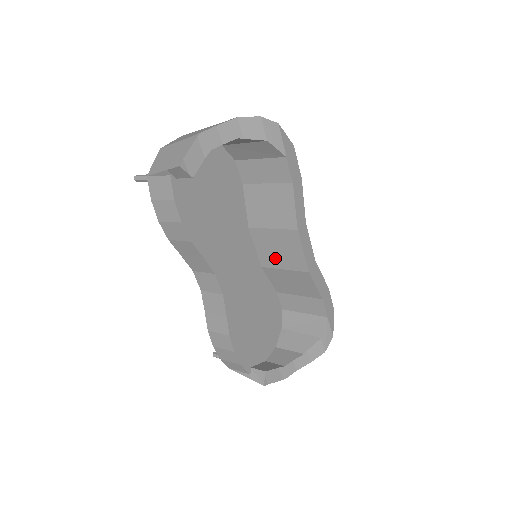
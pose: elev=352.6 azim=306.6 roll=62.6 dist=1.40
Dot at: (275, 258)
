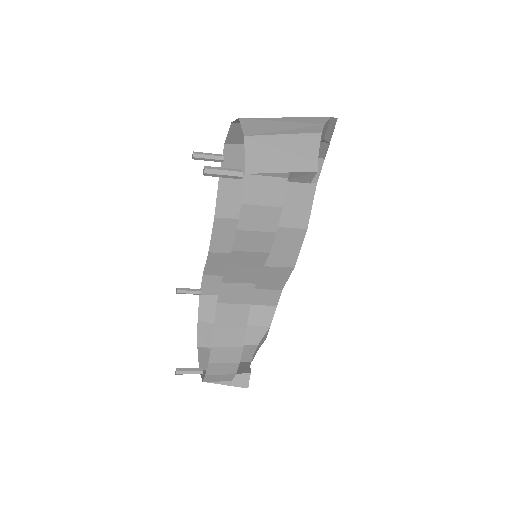
Dot at: occluded
